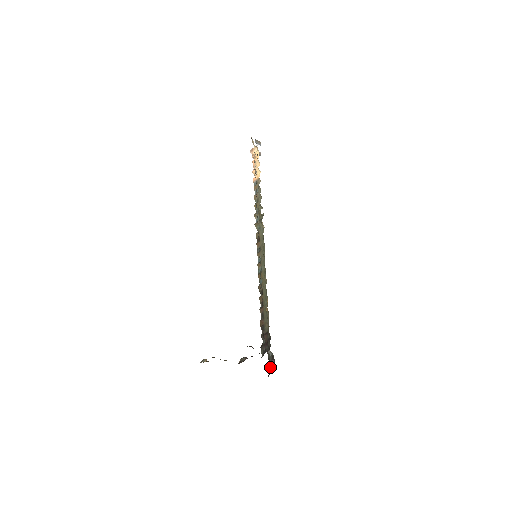
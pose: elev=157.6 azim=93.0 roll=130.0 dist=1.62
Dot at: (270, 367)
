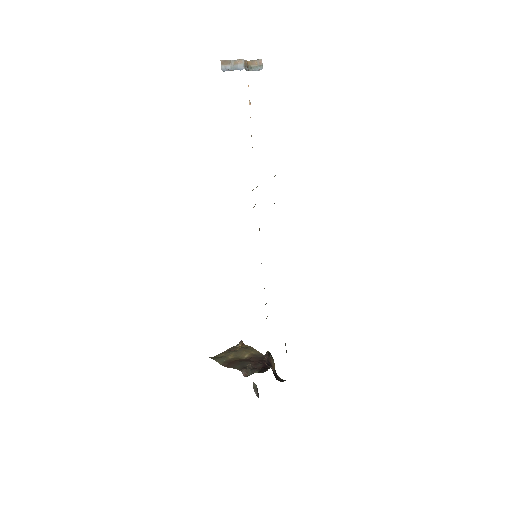
Dot at: occluded
